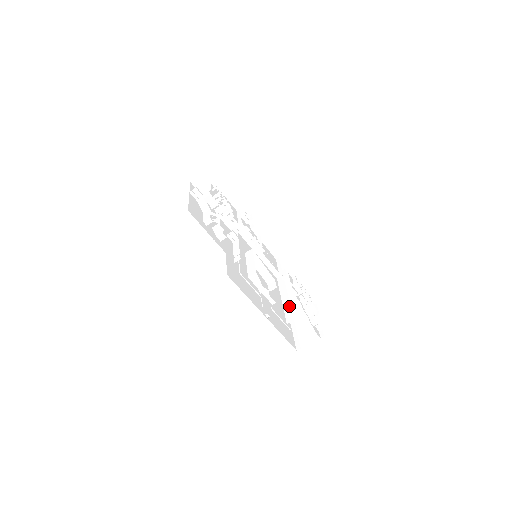
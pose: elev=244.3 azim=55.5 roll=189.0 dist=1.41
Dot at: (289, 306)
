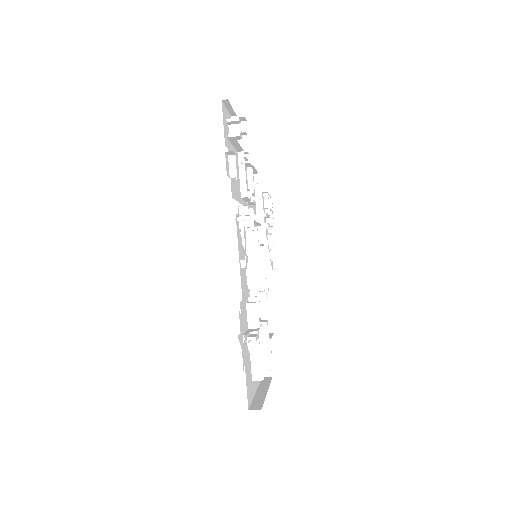
Dot at: occluded
